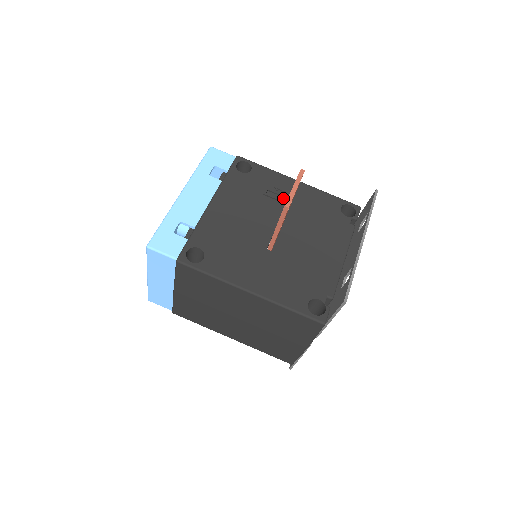
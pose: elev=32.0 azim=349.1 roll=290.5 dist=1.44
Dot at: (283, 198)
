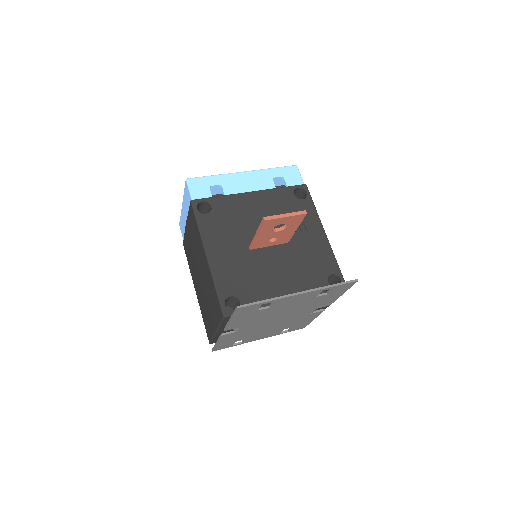
Dot at: (300, 232)
